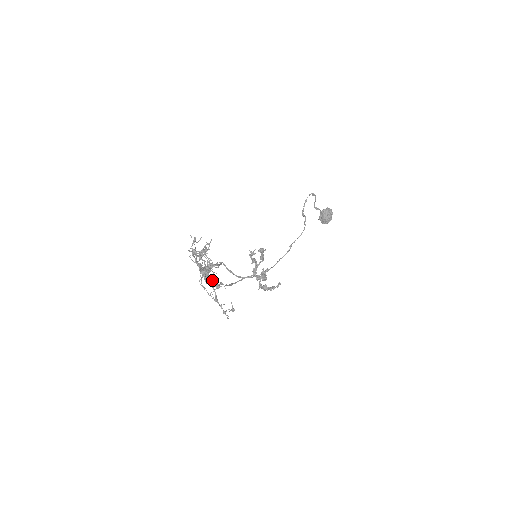
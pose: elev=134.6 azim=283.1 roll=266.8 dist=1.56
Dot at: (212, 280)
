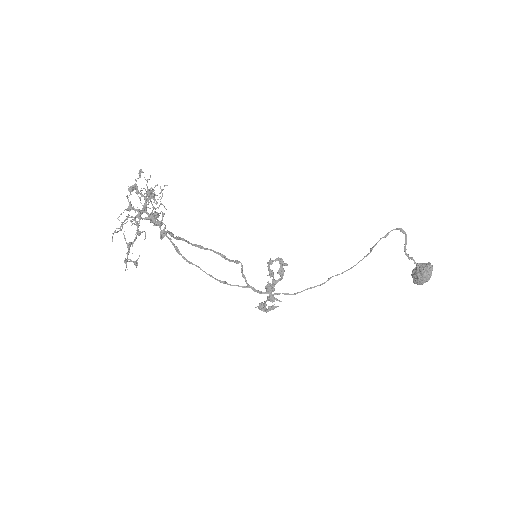
Dot at: (139, 225)
